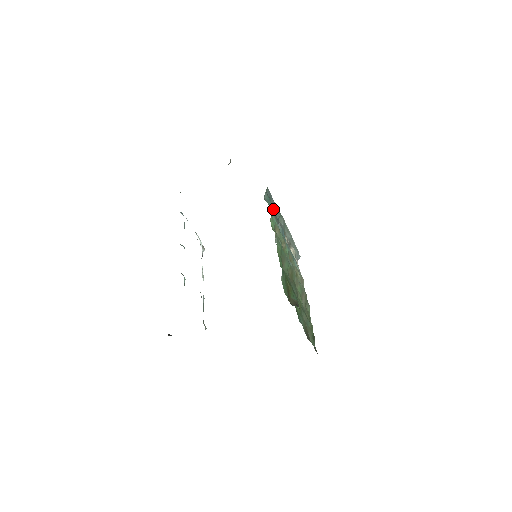
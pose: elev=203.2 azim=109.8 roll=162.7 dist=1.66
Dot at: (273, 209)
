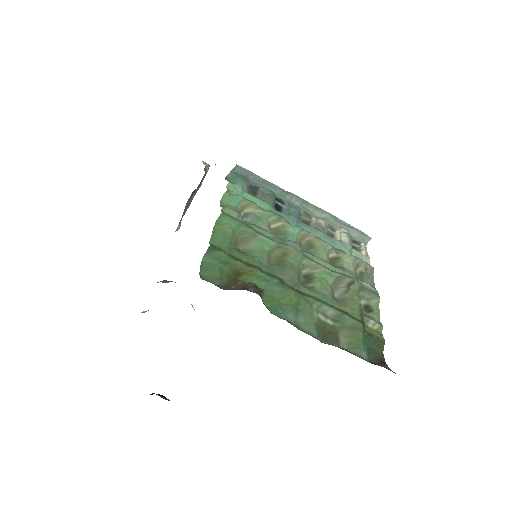
Dot at: (264, 189)
